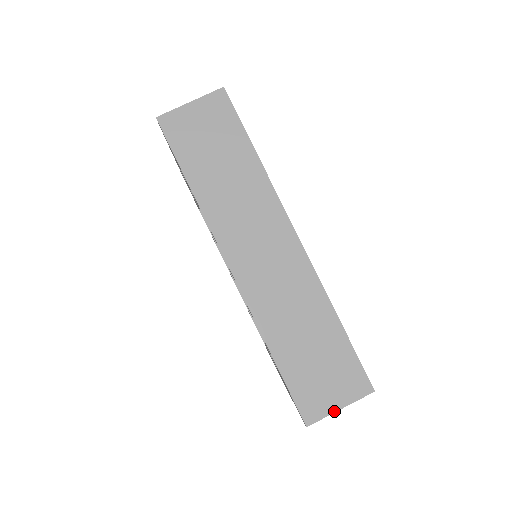
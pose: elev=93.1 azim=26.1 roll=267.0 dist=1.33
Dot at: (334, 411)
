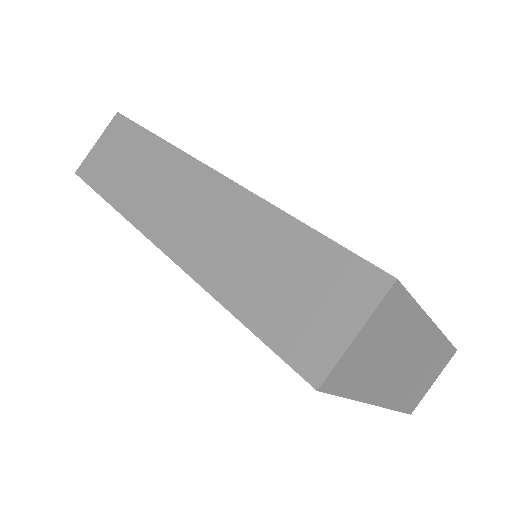
Dot at: (347, 344)
